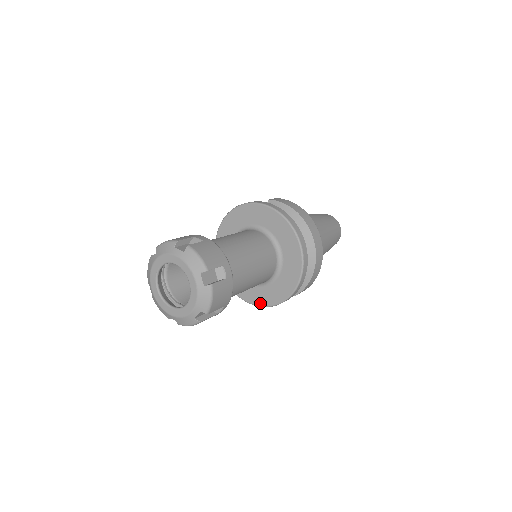
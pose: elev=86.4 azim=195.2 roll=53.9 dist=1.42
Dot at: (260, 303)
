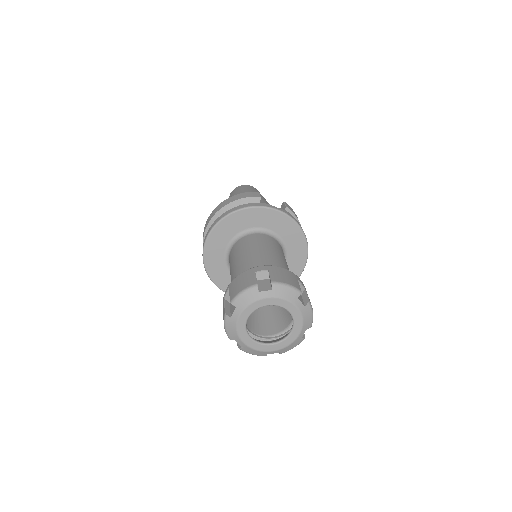
Dot at: occluded
